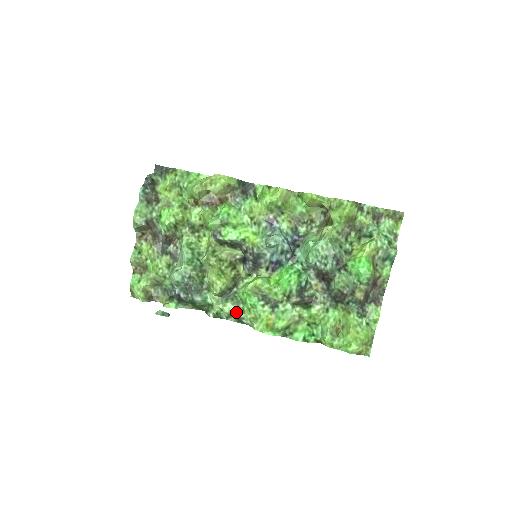
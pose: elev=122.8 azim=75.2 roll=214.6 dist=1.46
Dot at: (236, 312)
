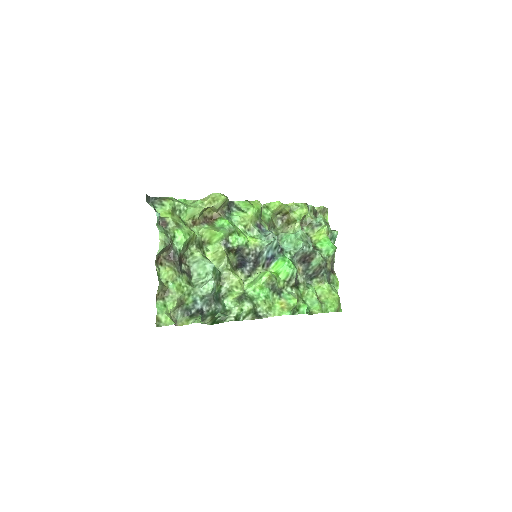
Dot at: (253, 308)
